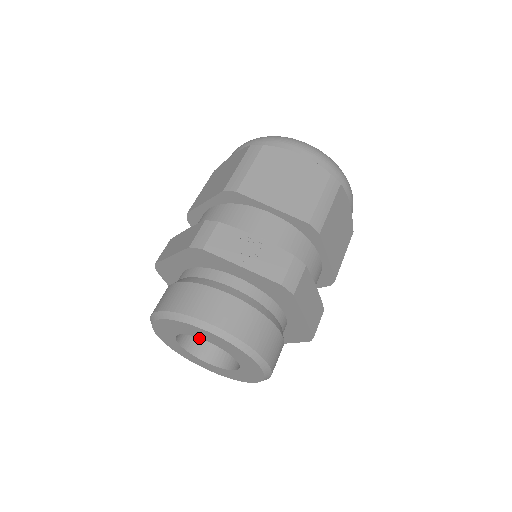
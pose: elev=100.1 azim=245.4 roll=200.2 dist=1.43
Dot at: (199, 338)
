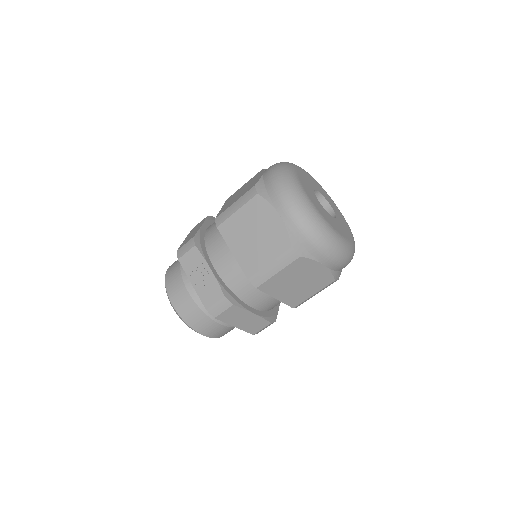
Dot at: occluded
